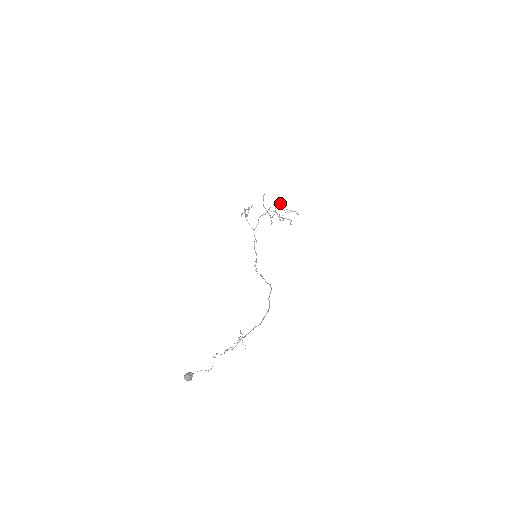
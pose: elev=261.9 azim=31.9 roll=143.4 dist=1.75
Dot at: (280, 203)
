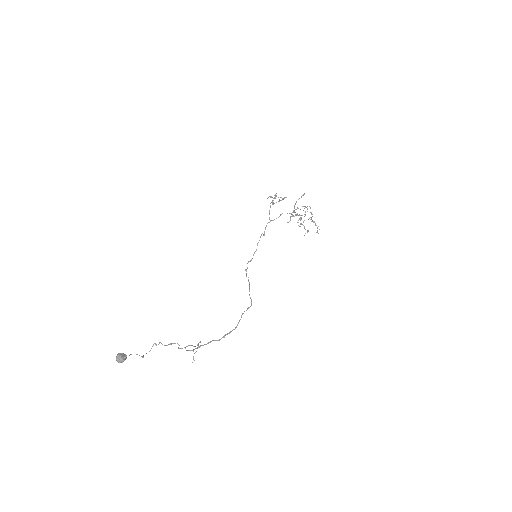
Dot at: (310, 208)
